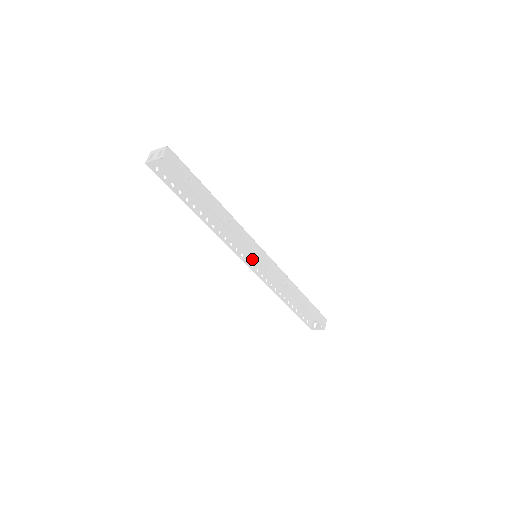
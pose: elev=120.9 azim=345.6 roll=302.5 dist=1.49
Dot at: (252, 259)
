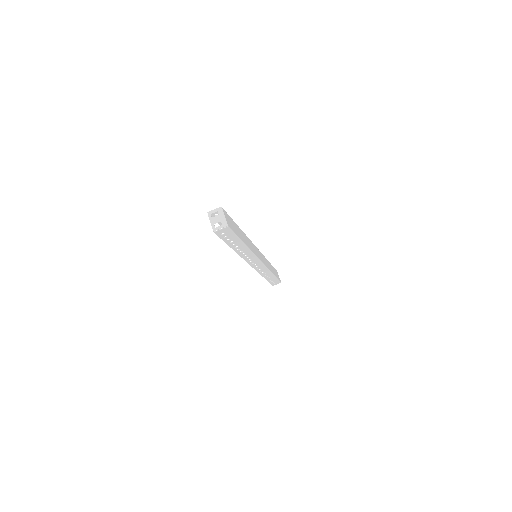
Dot at: occluded
